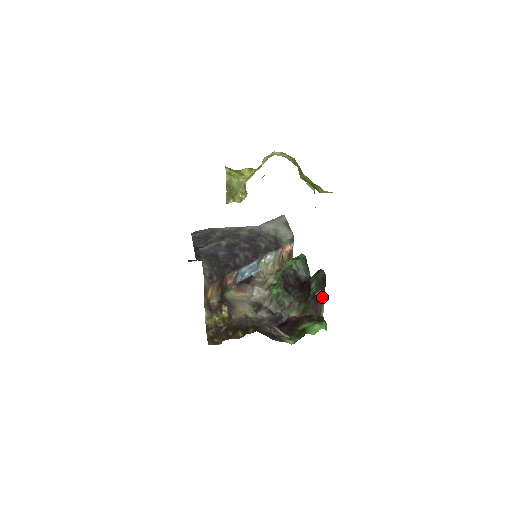
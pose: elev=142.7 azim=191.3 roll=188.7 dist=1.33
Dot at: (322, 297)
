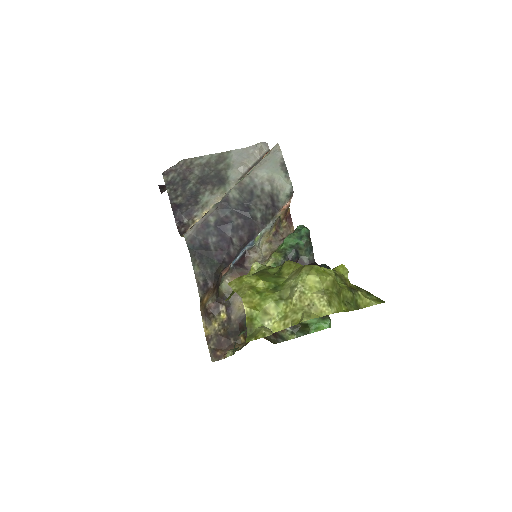
Dot at: occluded
